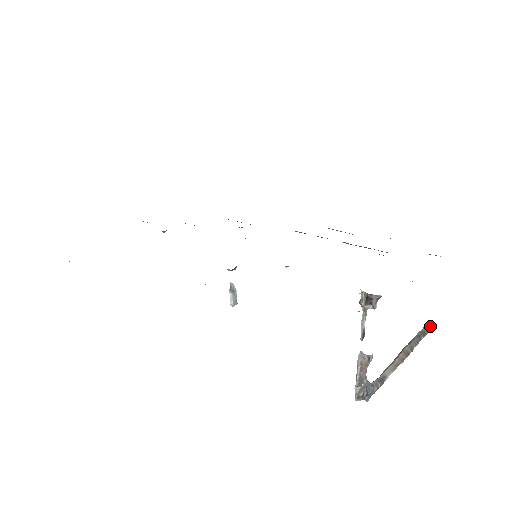
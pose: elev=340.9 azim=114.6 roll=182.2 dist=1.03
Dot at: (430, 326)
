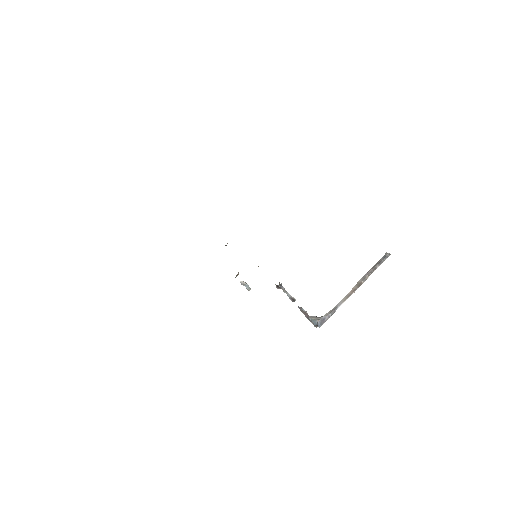
Dot at: (387, 254)
